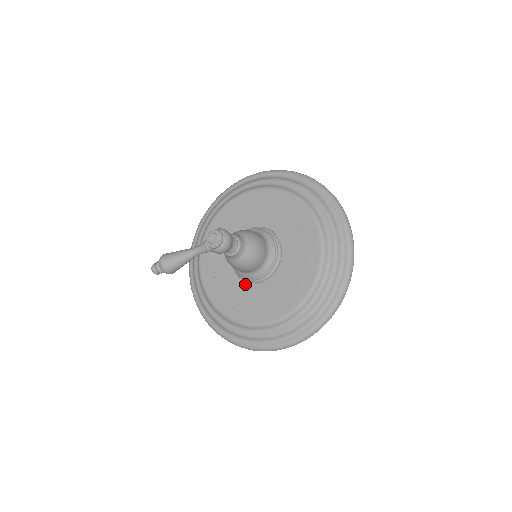
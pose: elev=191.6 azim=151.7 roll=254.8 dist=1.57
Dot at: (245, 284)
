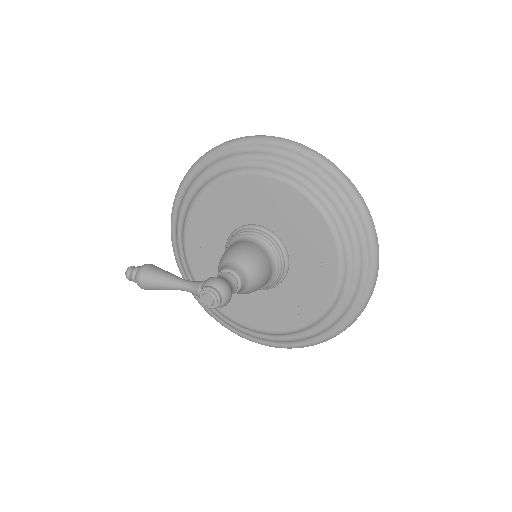
Dot at: occluded
